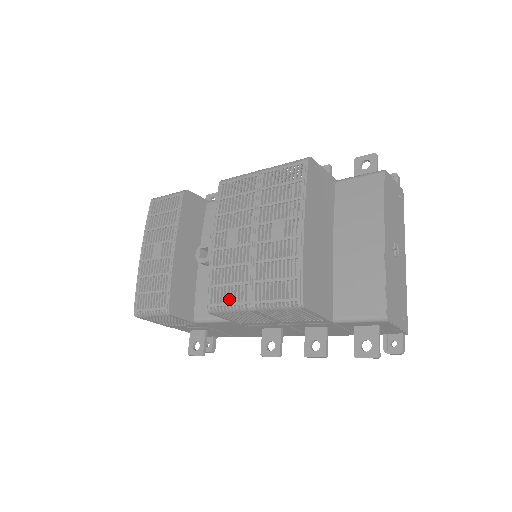
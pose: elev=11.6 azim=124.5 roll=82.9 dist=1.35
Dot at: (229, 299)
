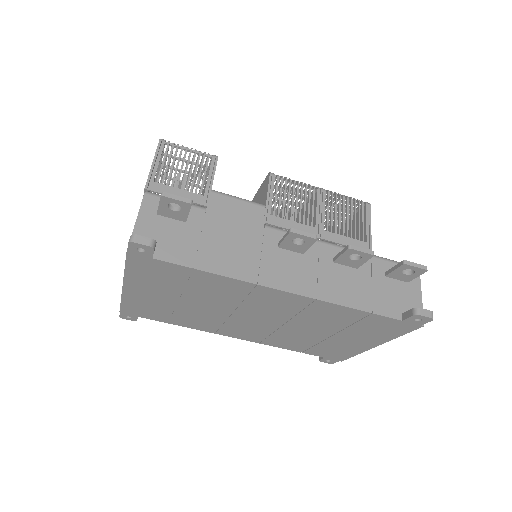
Dot at: occluded
